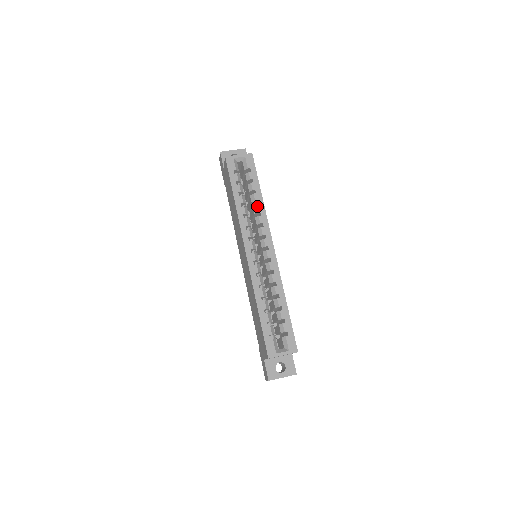
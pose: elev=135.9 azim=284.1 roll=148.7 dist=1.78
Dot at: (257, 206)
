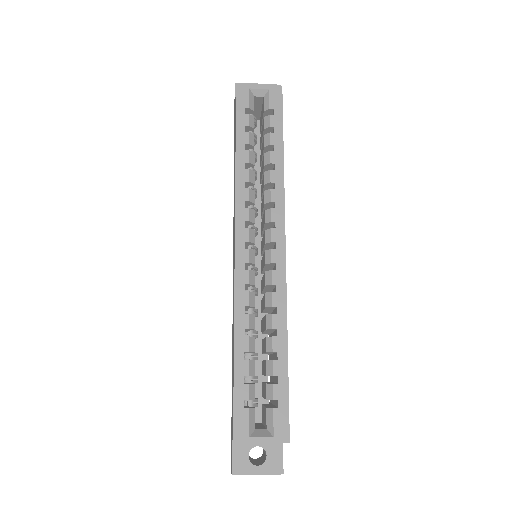
Dot at: (271, 172)
